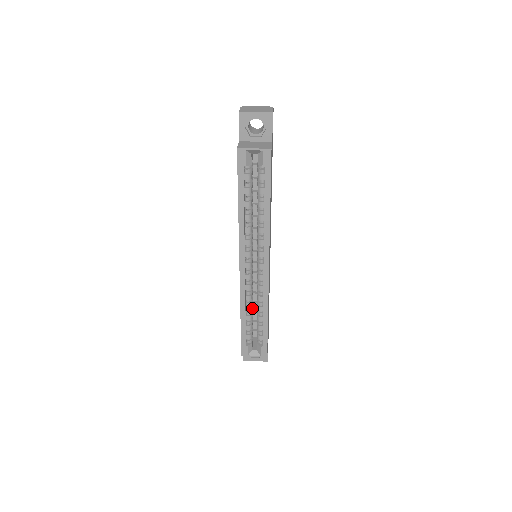
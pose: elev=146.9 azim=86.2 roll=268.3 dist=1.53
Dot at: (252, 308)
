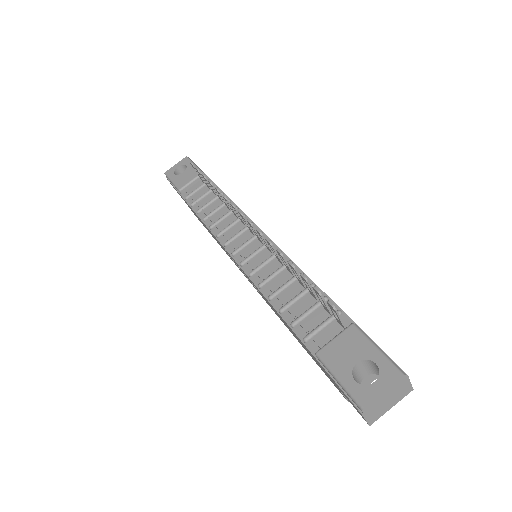
Dot at: occluded
